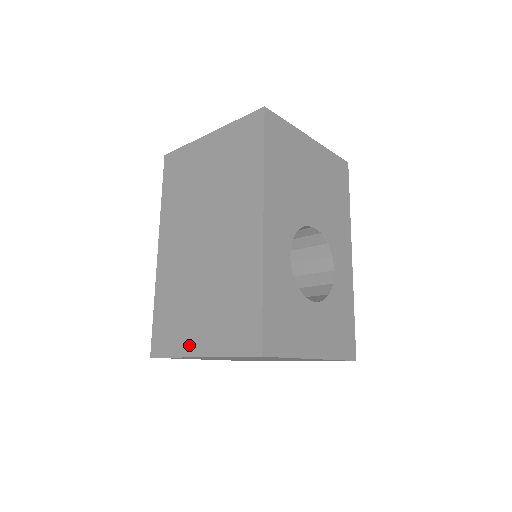
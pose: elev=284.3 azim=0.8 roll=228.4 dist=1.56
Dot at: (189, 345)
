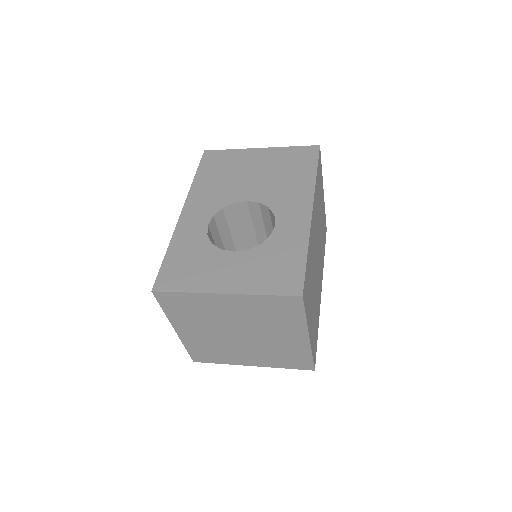
Dot at: occluded
